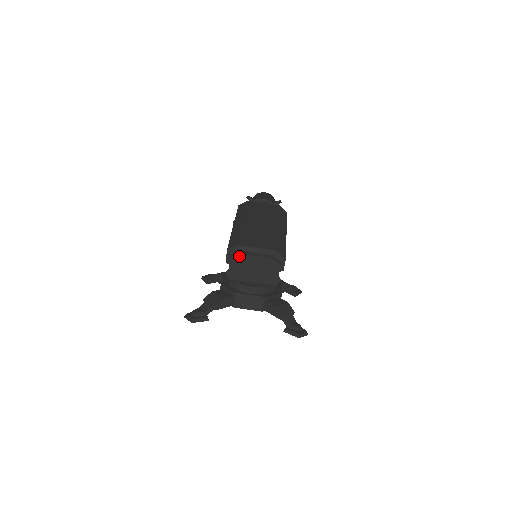
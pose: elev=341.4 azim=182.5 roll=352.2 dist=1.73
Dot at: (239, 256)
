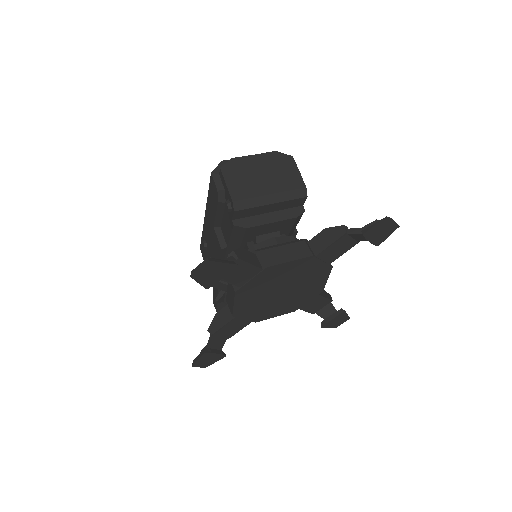
Dot at: (231, 162)
